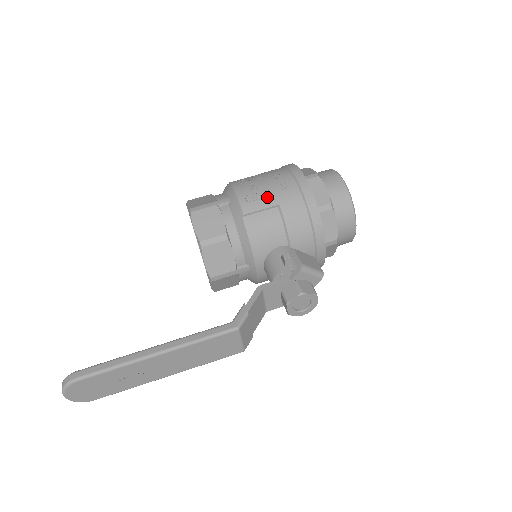
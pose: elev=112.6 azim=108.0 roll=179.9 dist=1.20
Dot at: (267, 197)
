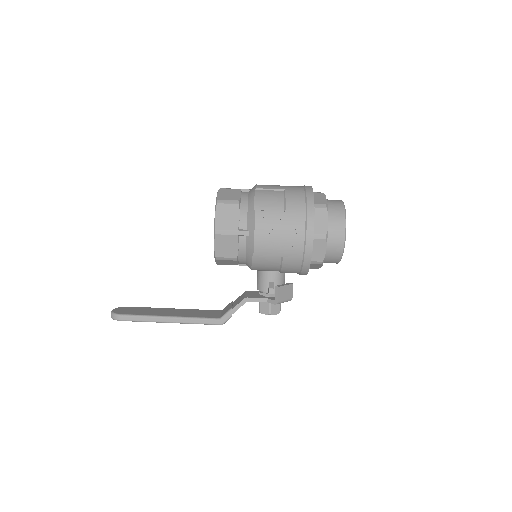
Dot at: (276, 250)
